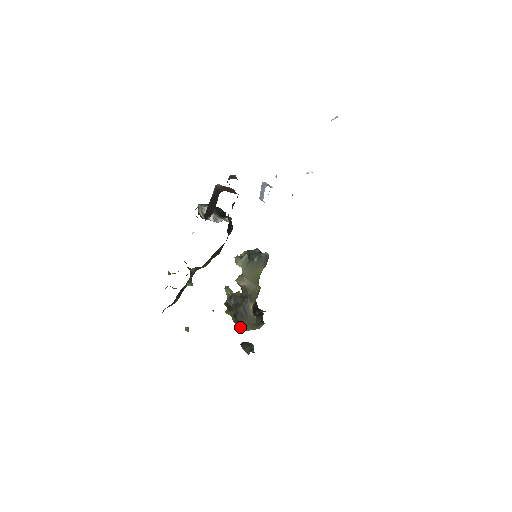
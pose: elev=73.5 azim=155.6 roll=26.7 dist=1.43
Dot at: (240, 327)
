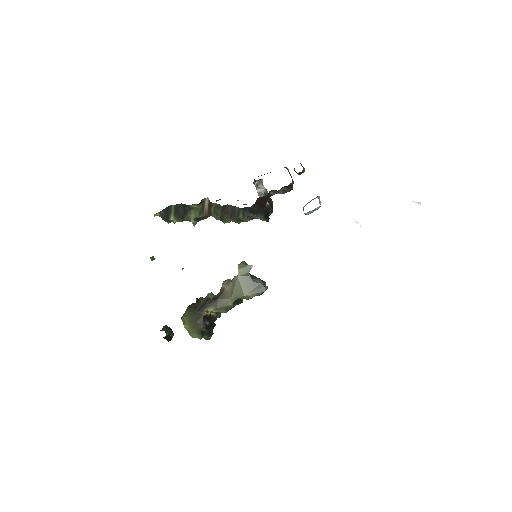
Dot at: (184, 317)
